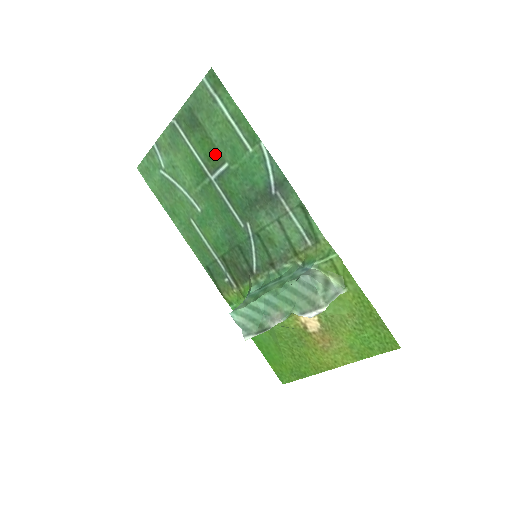
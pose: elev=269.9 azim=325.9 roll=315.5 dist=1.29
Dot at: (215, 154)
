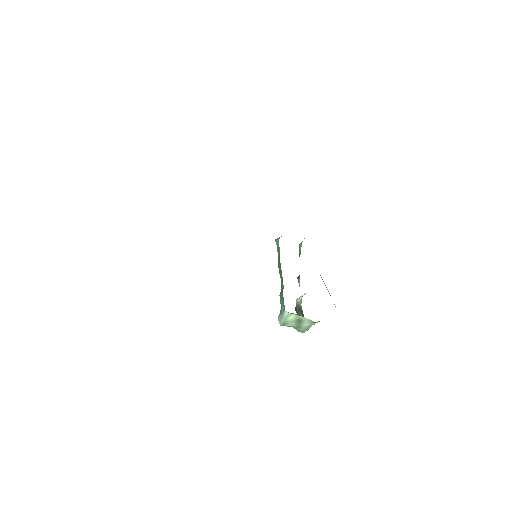
Dot at: occluded
